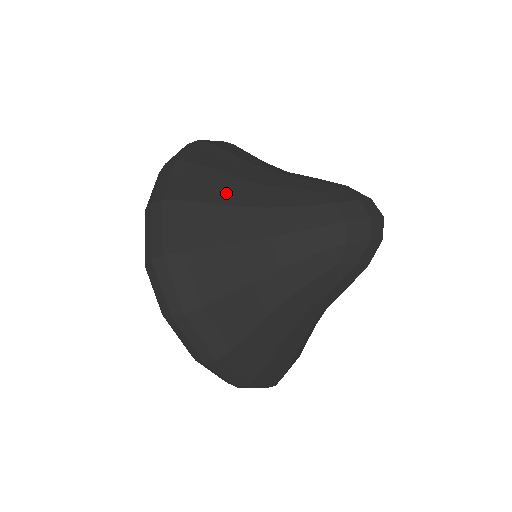
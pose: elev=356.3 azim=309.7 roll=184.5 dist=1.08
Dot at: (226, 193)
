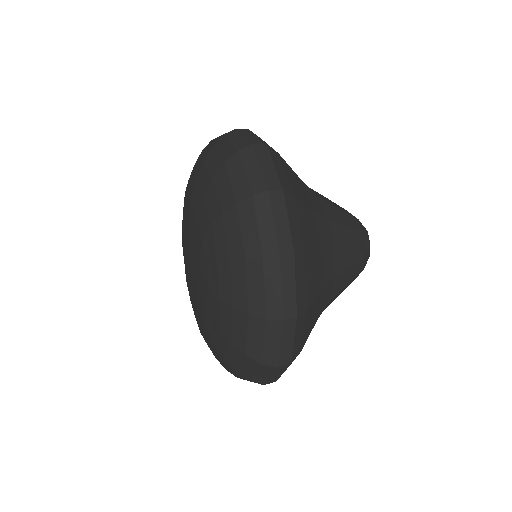
Dot at: occluded
